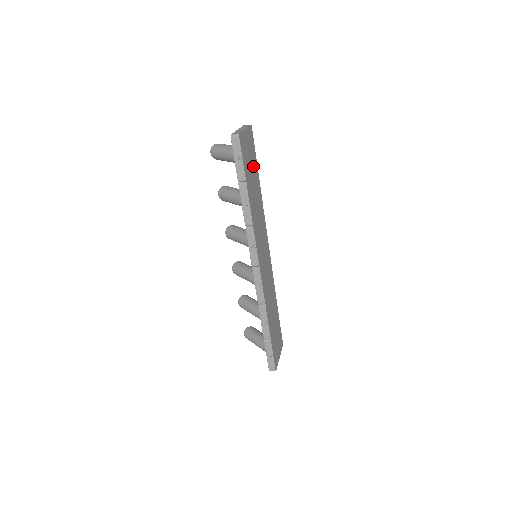
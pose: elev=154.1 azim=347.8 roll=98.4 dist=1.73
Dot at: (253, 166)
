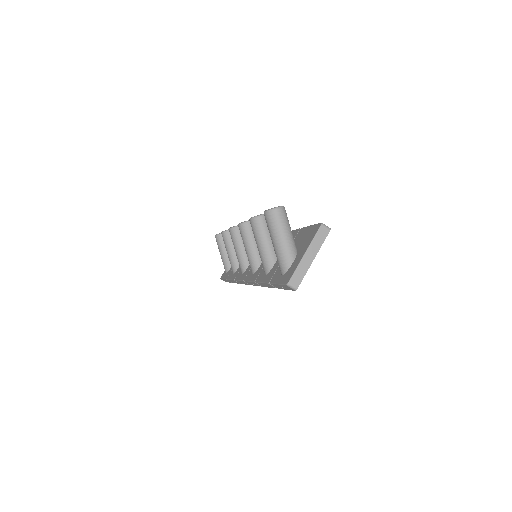
Dot at: occluded
